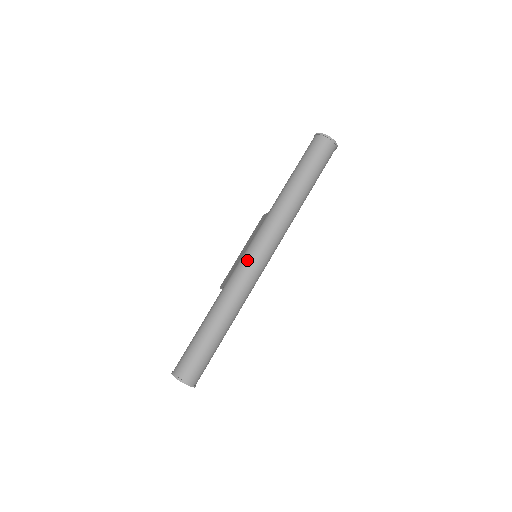
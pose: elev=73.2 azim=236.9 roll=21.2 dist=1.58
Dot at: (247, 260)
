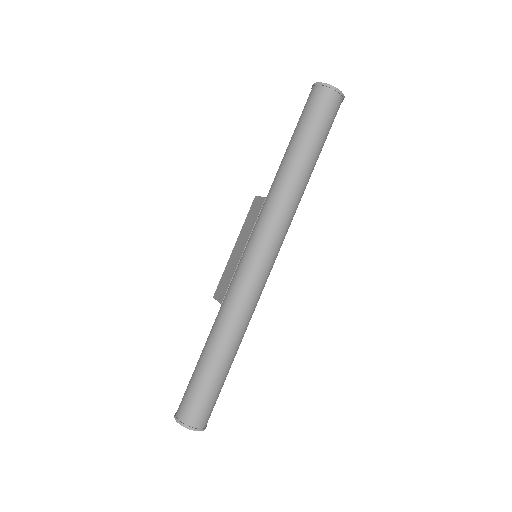
Dot at: (249, 268)
